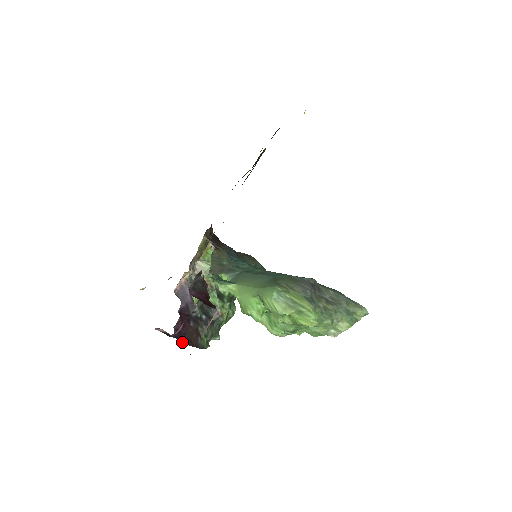
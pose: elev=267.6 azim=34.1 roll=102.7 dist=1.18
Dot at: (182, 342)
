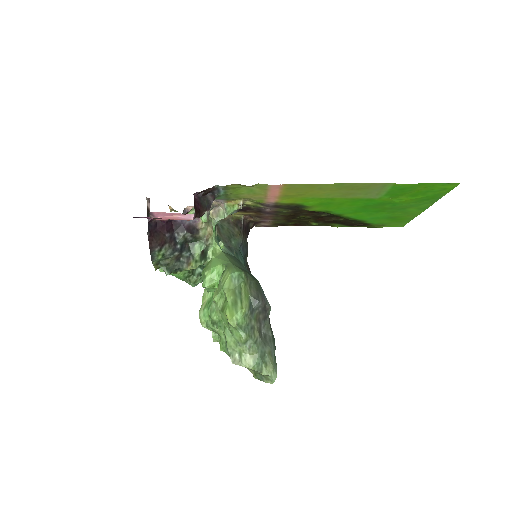
Dot at: (148, 231)
